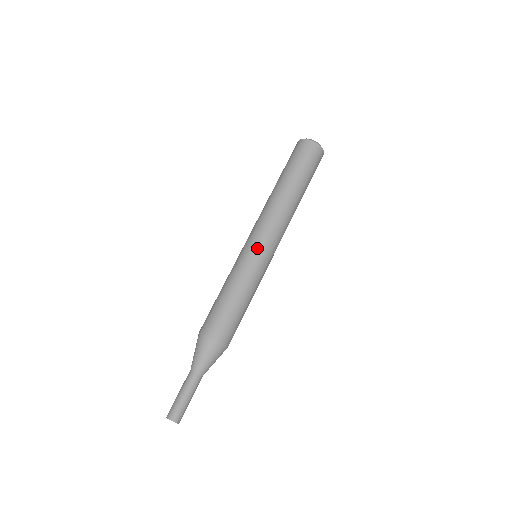
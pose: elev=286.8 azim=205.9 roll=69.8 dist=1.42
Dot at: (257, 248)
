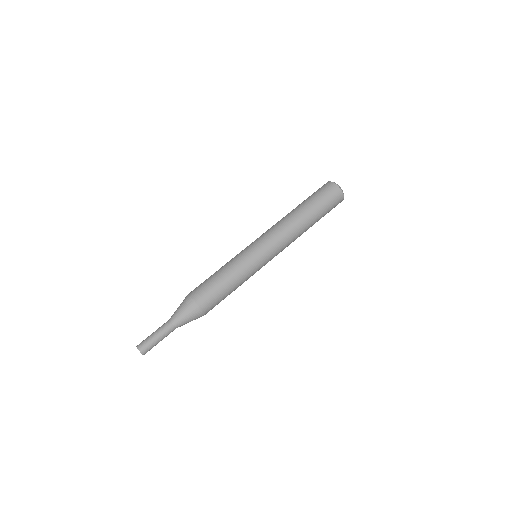
Dot at: (251, 244)
